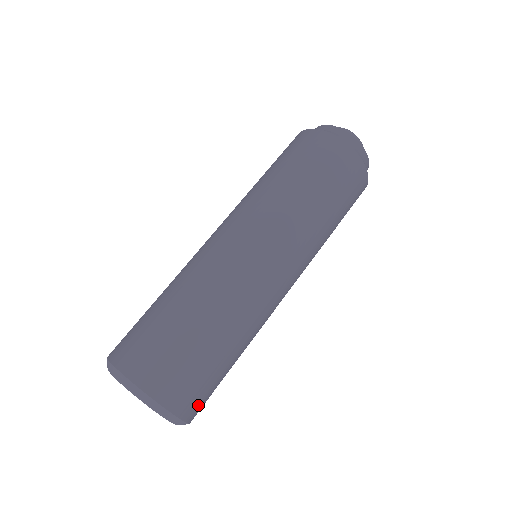
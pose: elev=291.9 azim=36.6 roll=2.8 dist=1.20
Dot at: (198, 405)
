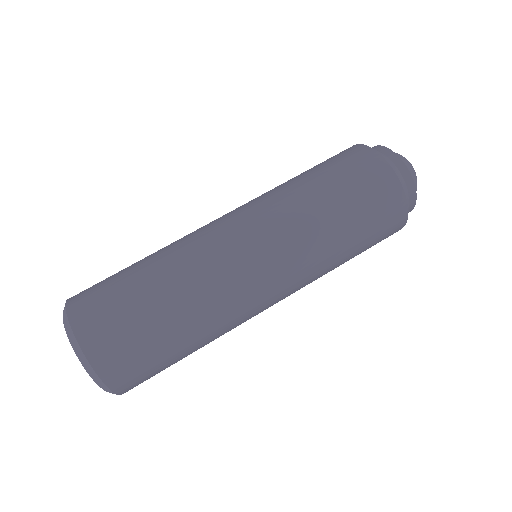
Dot at: occluded
